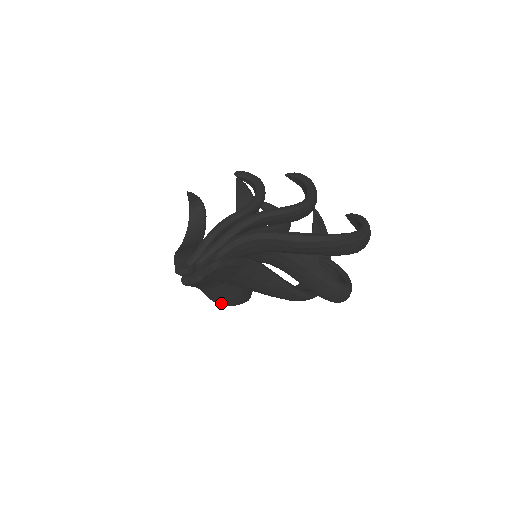
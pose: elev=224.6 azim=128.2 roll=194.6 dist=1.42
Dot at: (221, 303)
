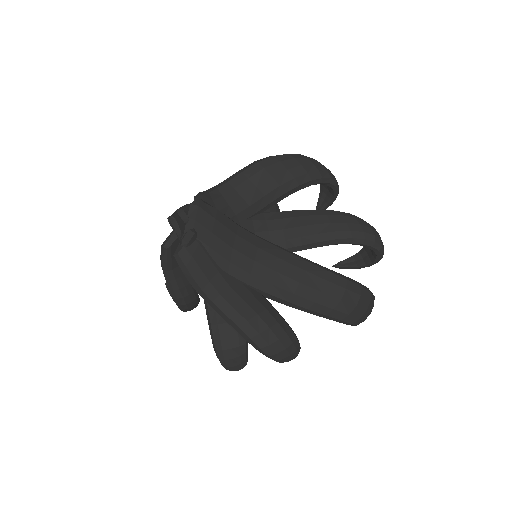
Dot at: (255, 328)
